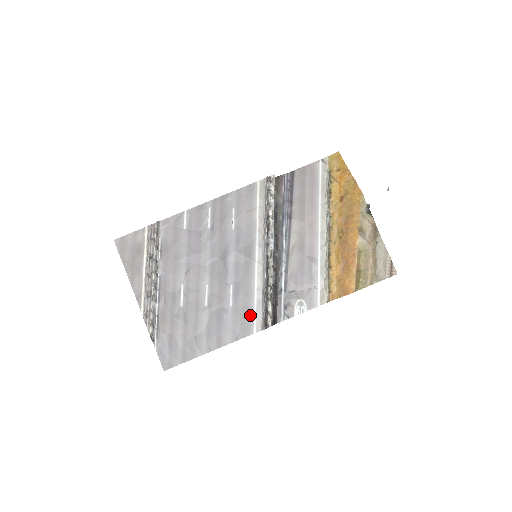
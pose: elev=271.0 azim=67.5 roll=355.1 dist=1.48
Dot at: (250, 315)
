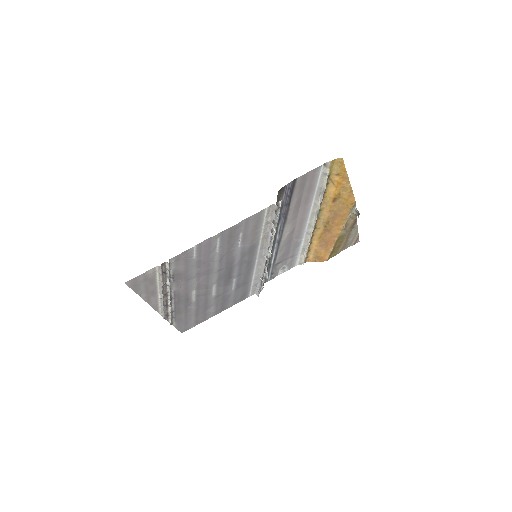
Dot at: (248, 290)
